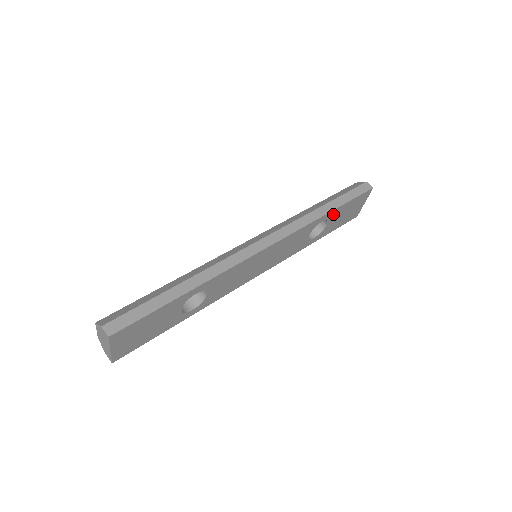
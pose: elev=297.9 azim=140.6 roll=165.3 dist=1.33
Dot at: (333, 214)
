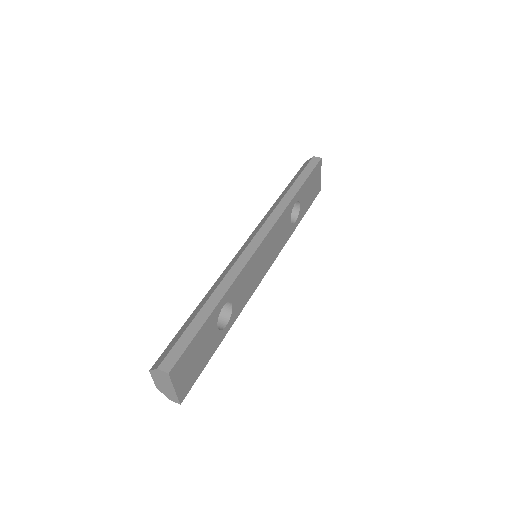
Dot at: (301, 193)
